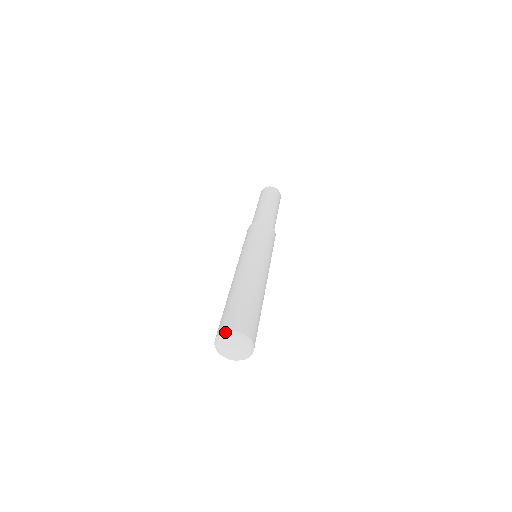
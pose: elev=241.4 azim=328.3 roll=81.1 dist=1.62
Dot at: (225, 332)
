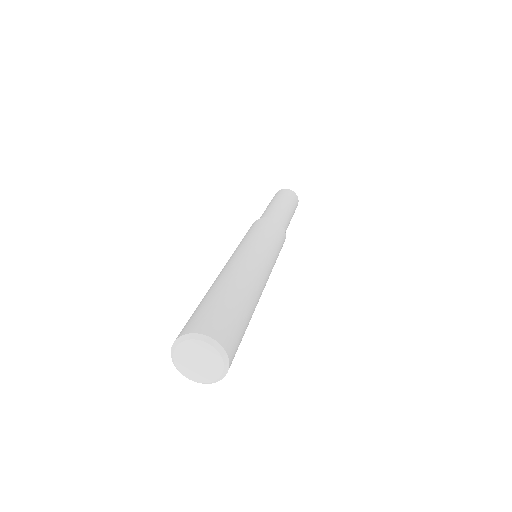
Dot at: (177, 339)
